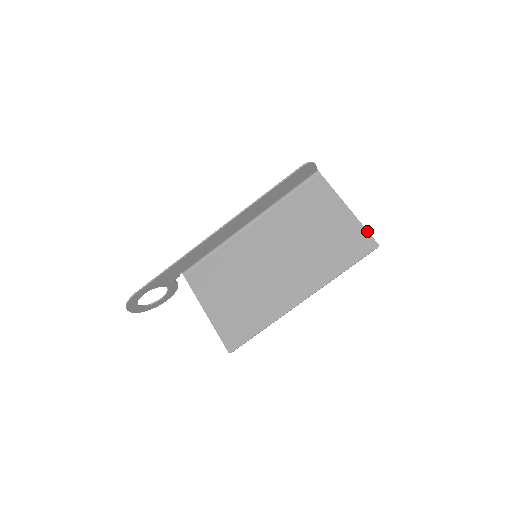
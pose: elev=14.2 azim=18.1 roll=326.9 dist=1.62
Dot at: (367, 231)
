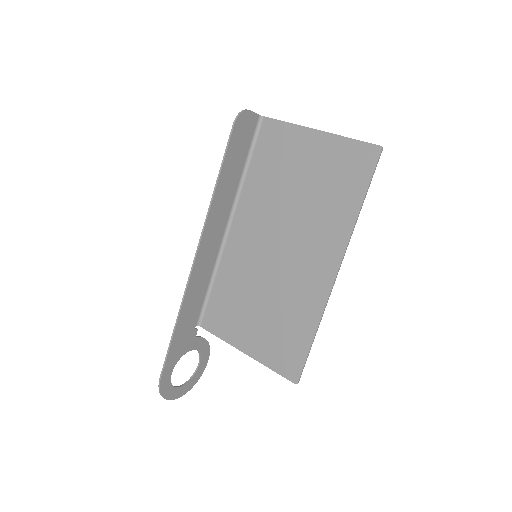
Dot at: (357, 140)
